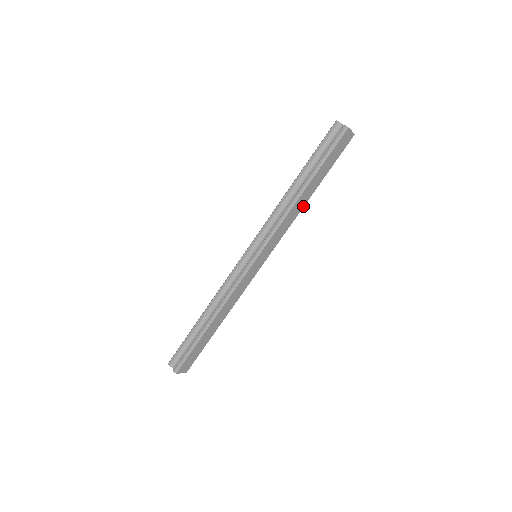
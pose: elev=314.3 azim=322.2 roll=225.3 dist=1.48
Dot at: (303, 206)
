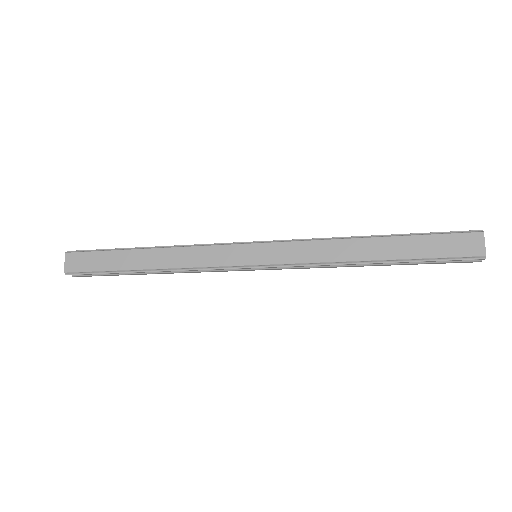
Dot at: (352, 260)
